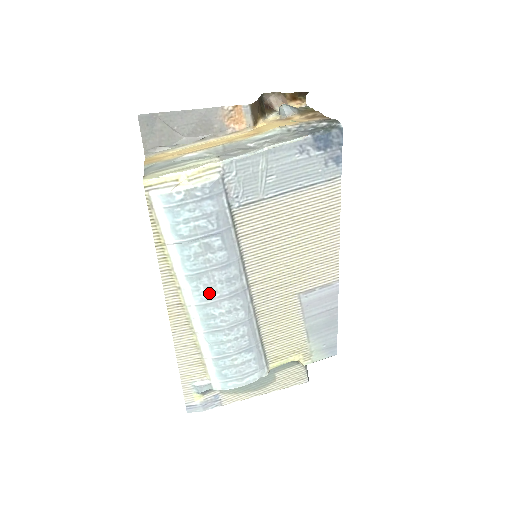
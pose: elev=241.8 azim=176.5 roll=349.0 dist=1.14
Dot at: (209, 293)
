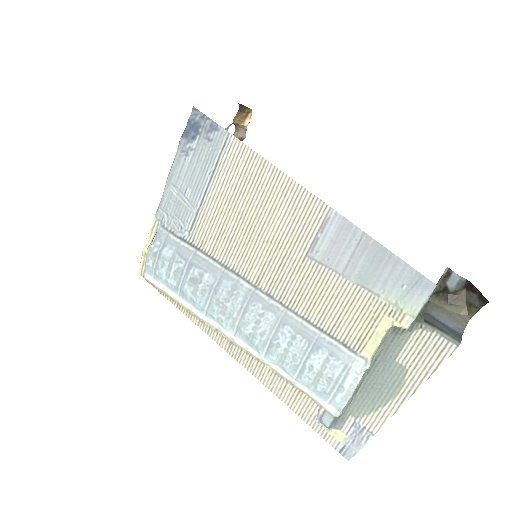
Dot at: (229, 317)
